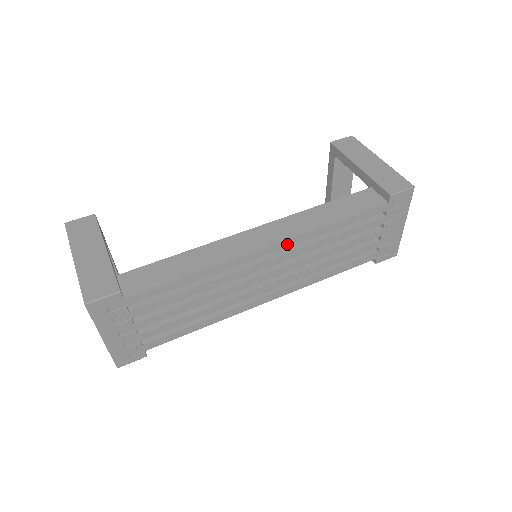
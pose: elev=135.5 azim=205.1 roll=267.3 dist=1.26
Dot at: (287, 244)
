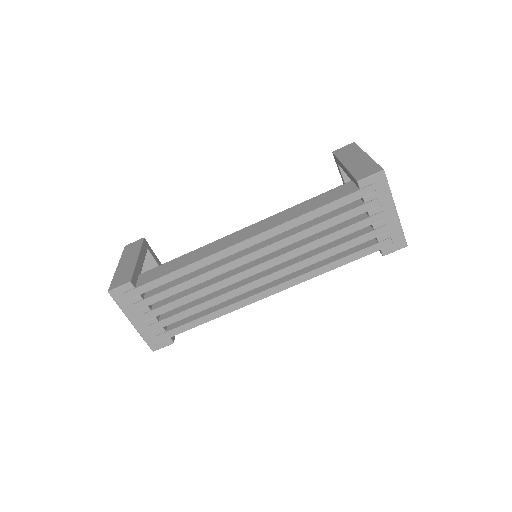
Dot at: (262, 238)
